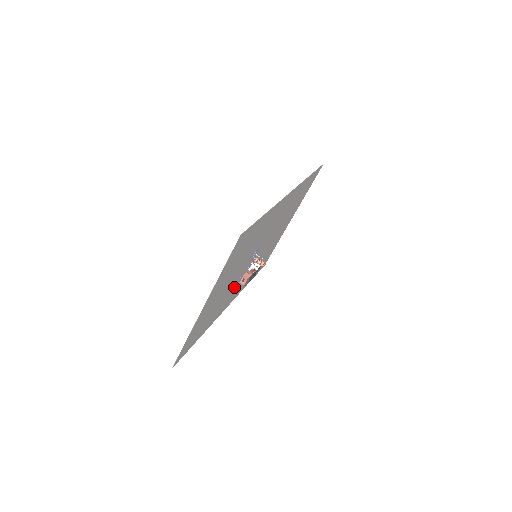
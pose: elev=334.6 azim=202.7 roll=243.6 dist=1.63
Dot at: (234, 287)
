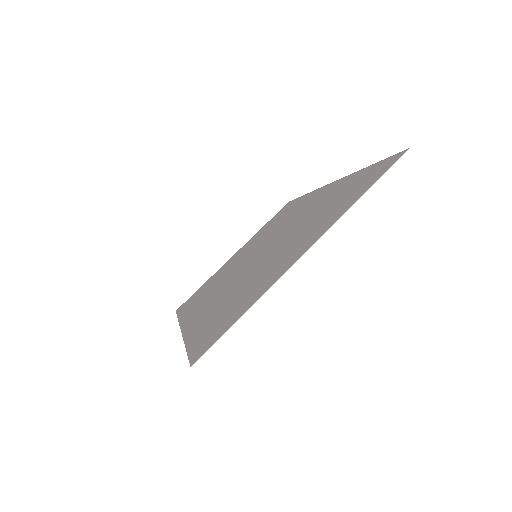
Dot at: (230, 286)
